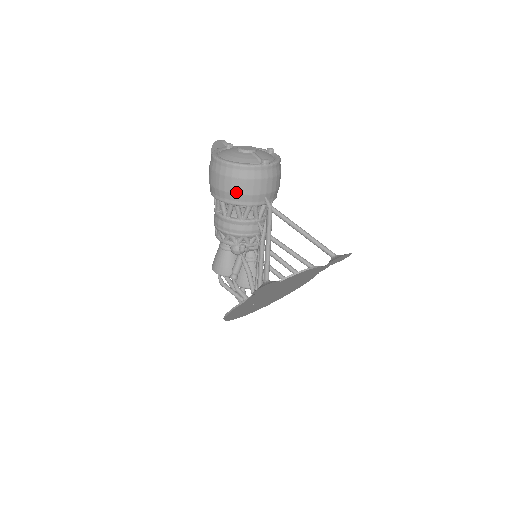
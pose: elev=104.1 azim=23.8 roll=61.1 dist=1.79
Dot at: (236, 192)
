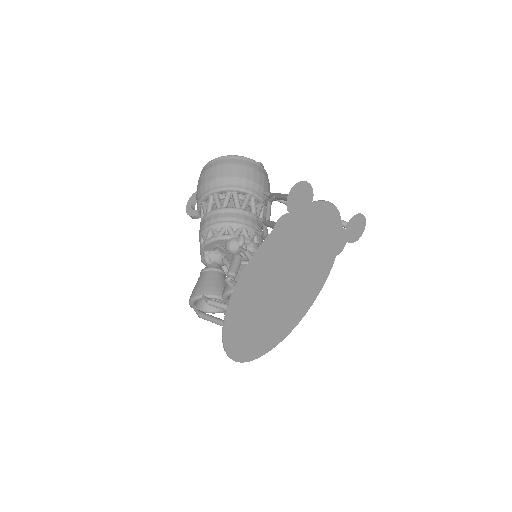
Dot at: (236, 175)
